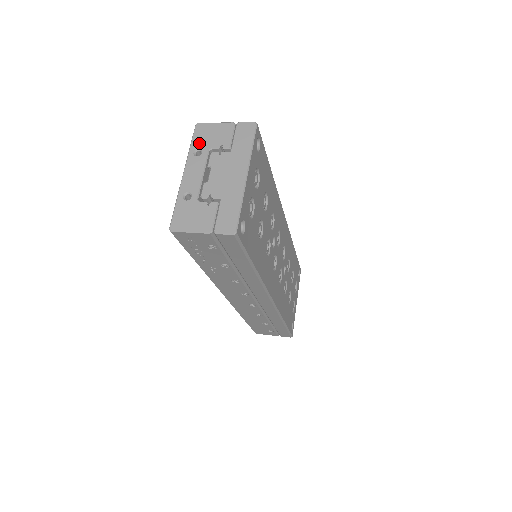
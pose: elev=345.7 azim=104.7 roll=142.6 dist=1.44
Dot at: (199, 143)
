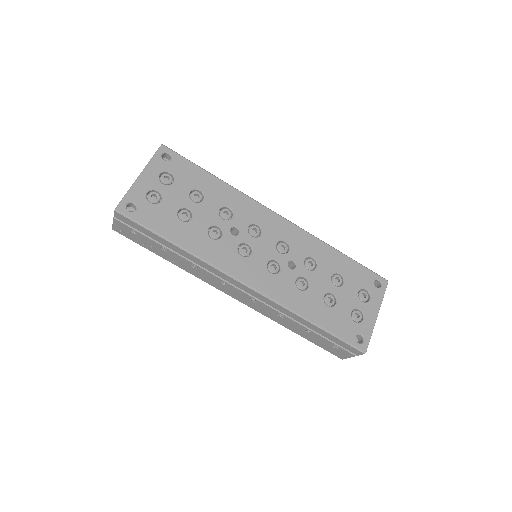
Dot at: occluded
